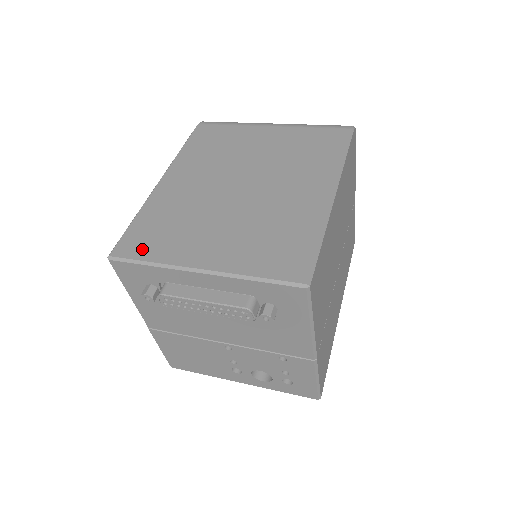
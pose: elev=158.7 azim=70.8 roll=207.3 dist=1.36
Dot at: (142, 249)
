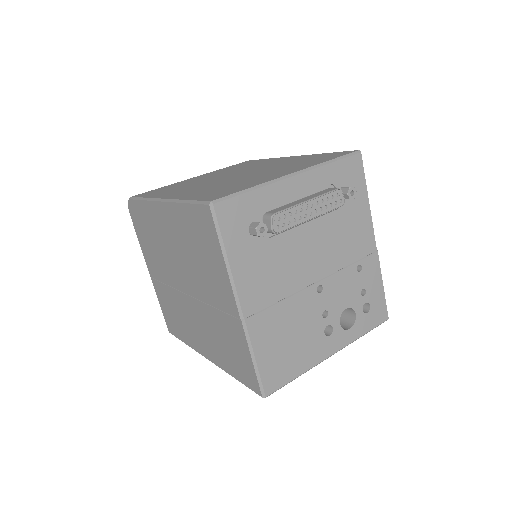
Dot at: (231, 191)
